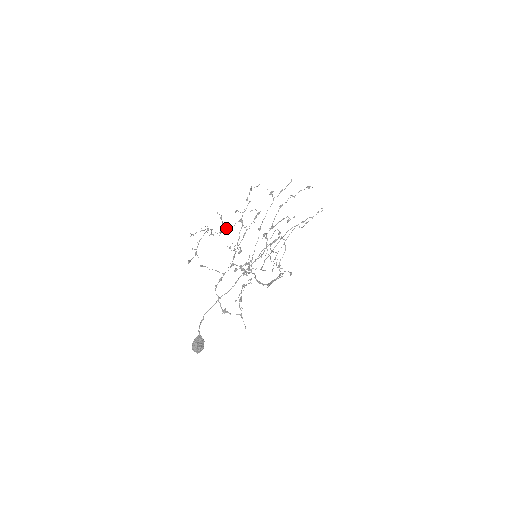
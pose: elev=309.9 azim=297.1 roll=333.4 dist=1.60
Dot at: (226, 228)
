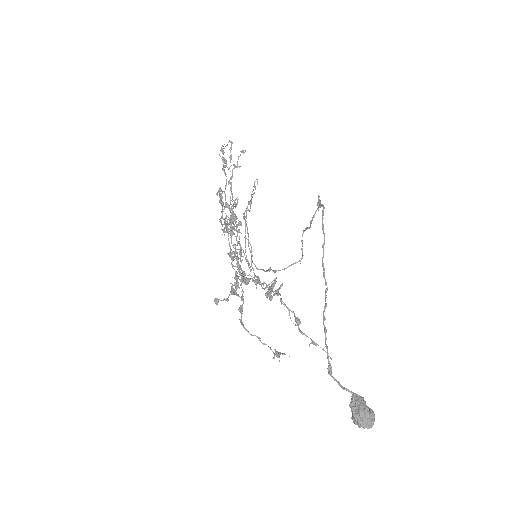
Dot at: (221, 221)
